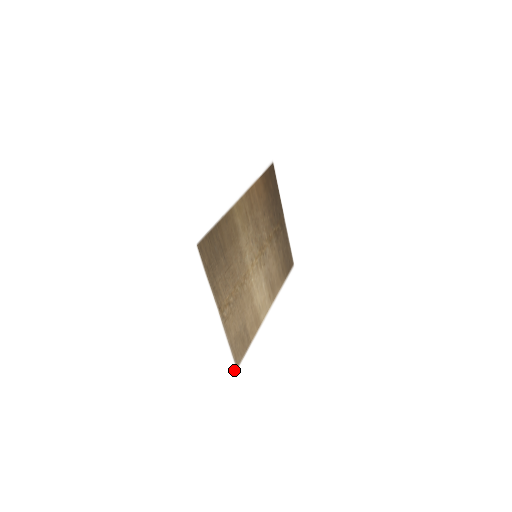
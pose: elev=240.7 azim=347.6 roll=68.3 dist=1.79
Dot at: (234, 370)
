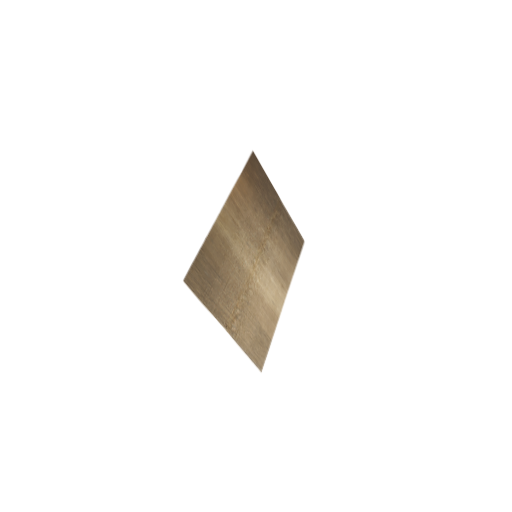
Dot at: (258, 374)
